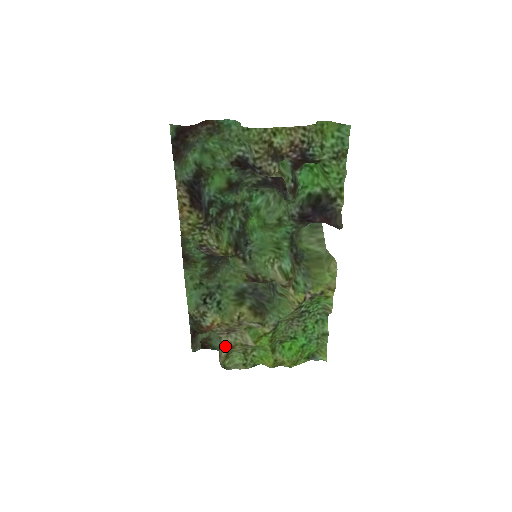
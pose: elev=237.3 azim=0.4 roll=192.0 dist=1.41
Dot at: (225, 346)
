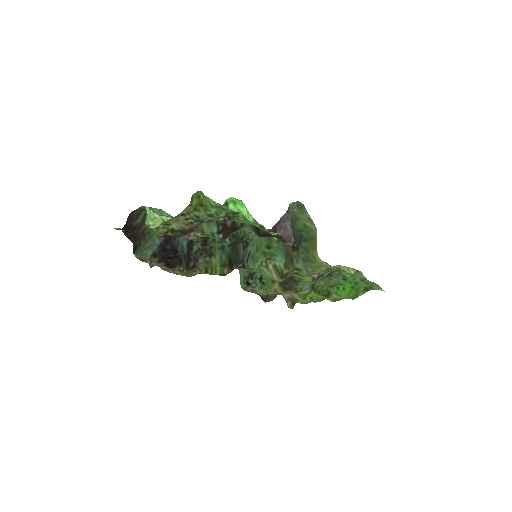
Dot at: (287, 300)
